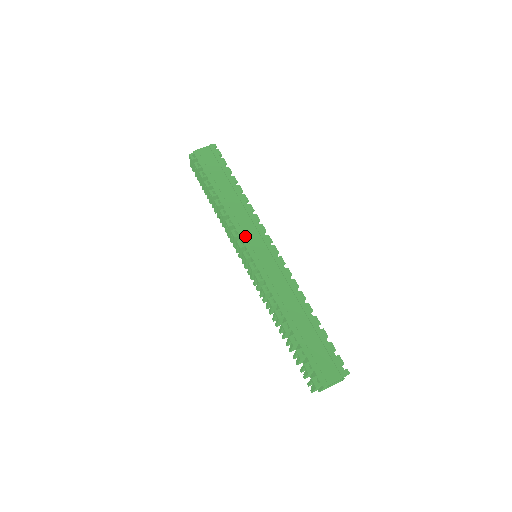
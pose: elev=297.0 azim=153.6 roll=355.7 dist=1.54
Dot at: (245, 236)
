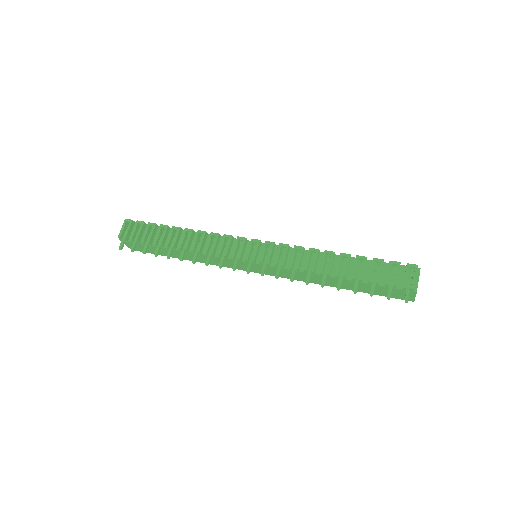
Dot at: occluded
